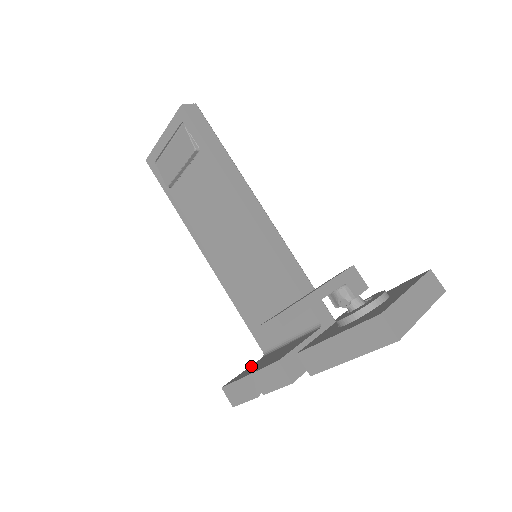
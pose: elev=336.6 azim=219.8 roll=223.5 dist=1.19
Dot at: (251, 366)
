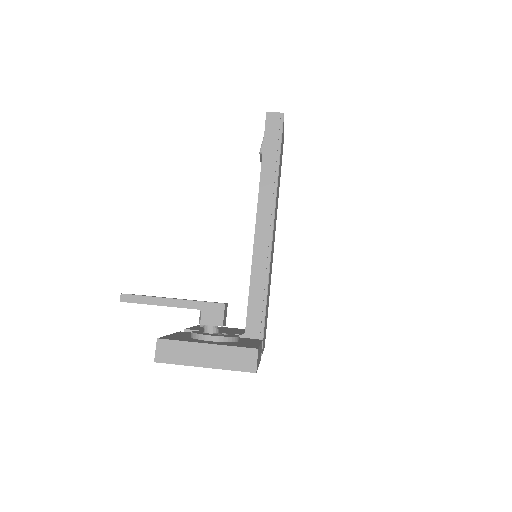
Dot at: (227, 327)
